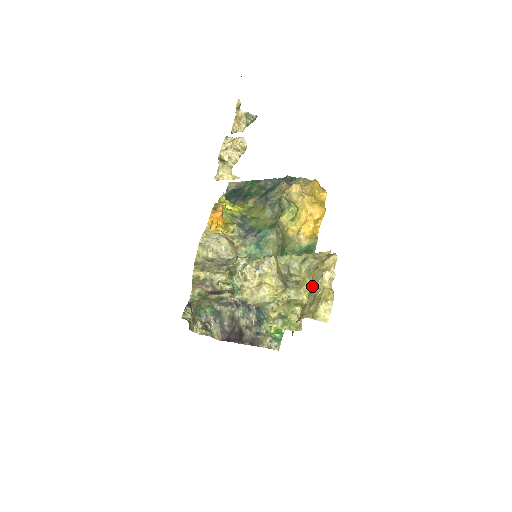
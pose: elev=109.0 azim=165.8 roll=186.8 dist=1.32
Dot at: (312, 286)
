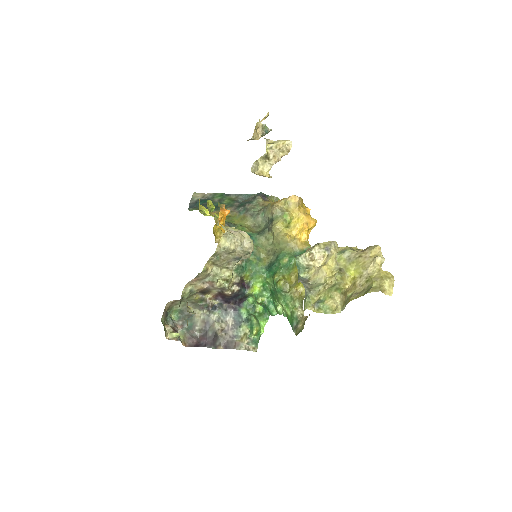
Dot at: (358, 271)
